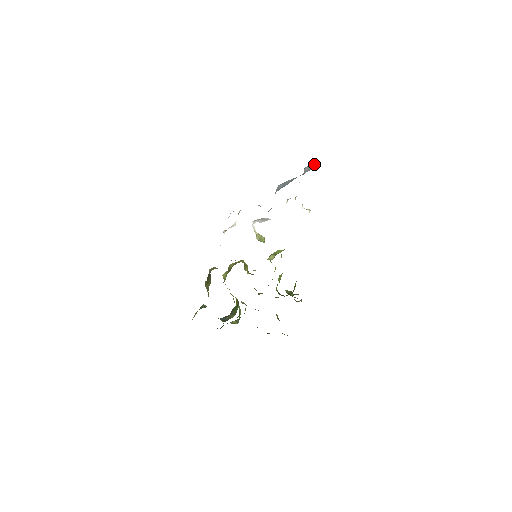
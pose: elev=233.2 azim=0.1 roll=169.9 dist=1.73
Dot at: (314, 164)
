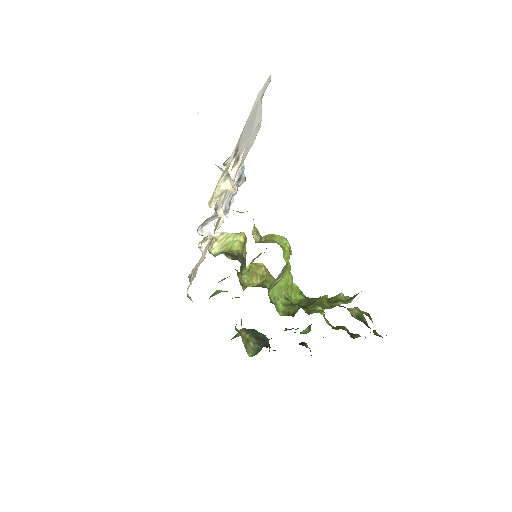
Dot at: occluded
